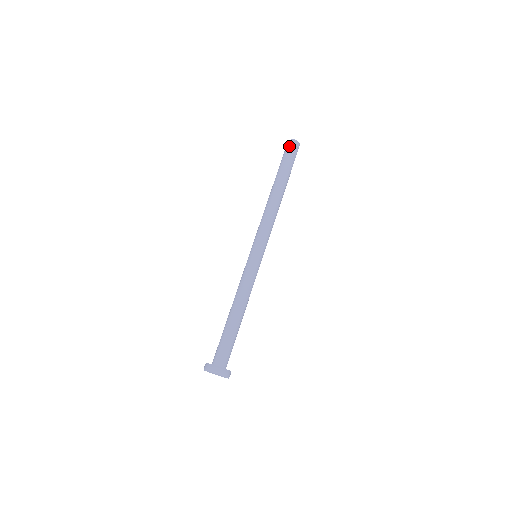
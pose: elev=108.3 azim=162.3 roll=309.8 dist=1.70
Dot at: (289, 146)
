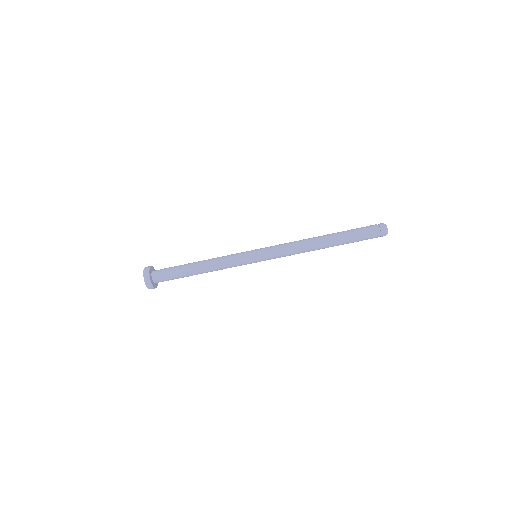
Dot at: (376, 226)
